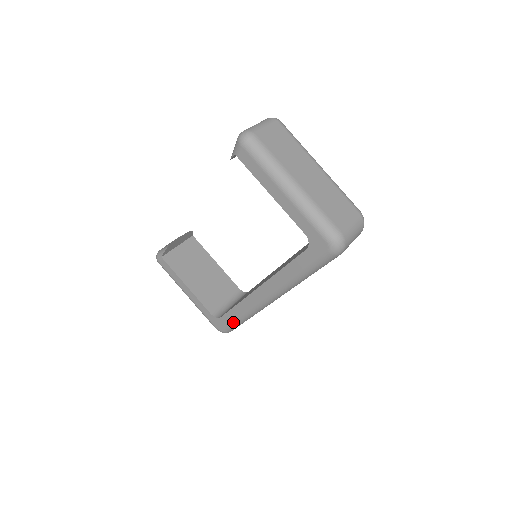
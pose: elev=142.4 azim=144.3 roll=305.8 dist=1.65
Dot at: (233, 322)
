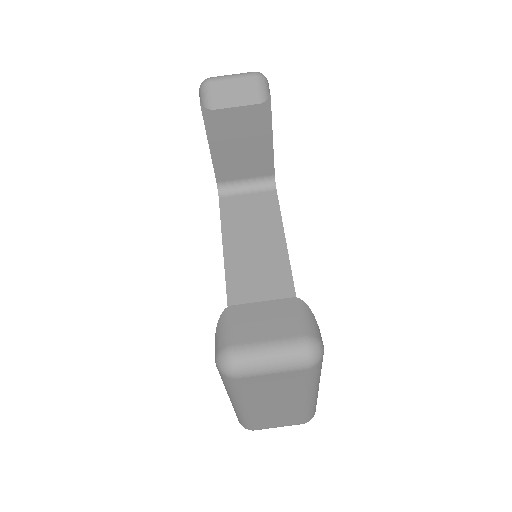
Dot at: occluded
